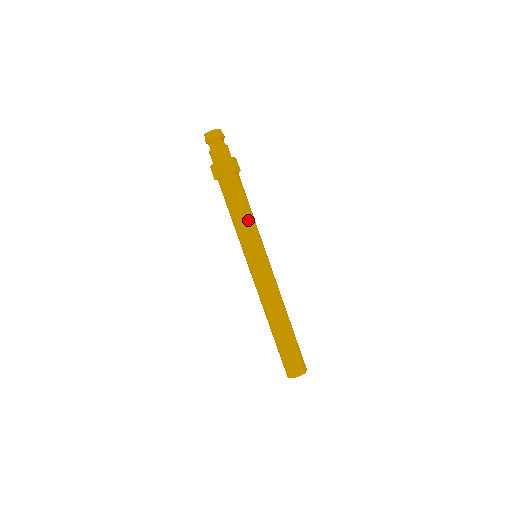
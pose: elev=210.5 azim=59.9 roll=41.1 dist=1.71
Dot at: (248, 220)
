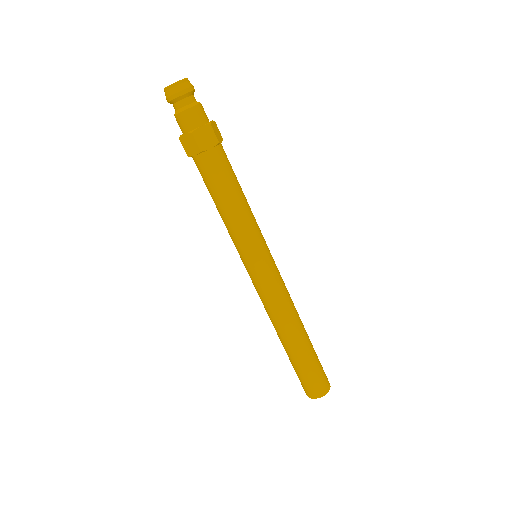
Dot at: (230, 217)
